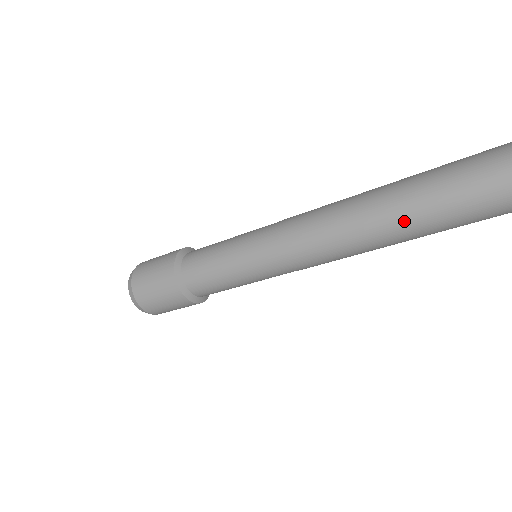
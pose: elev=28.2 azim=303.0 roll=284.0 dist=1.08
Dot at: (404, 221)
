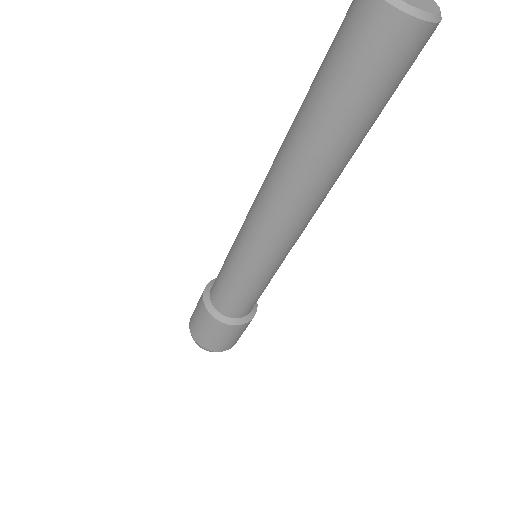
Dot at: (307, 140)
